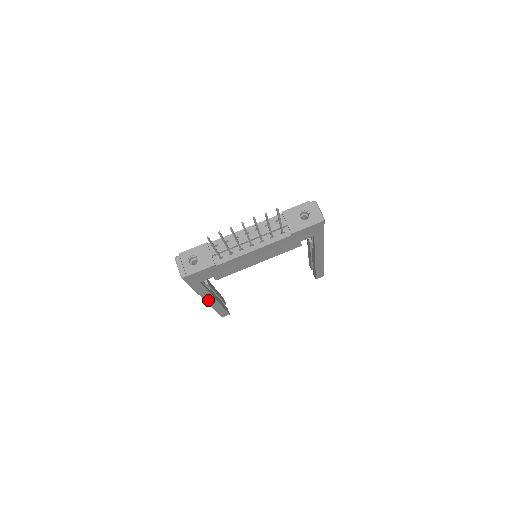
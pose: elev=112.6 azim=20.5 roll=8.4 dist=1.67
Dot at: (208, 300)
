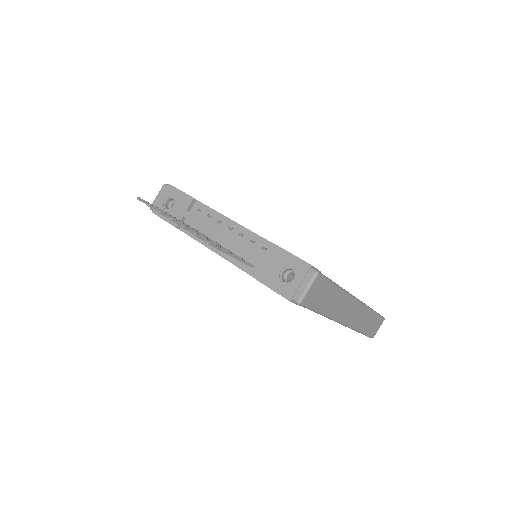
Dot at: occluded
